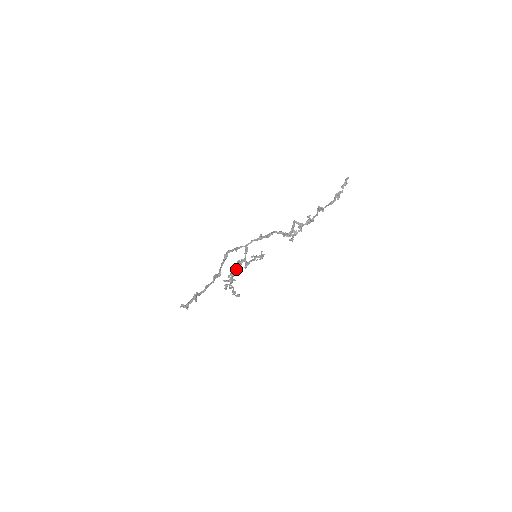
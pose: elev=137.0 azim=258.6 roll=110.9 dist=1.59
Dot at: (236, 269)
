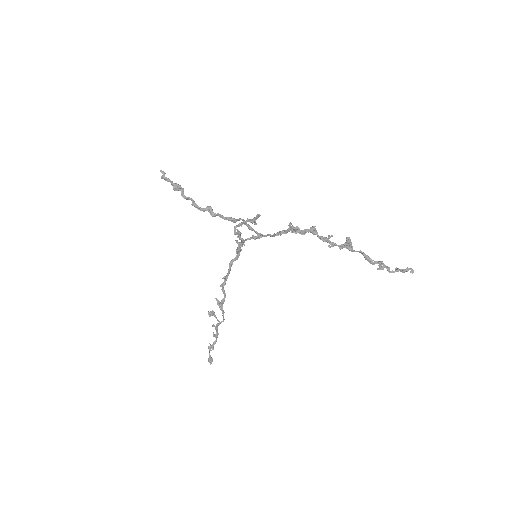
Dot at: (232, 263)
